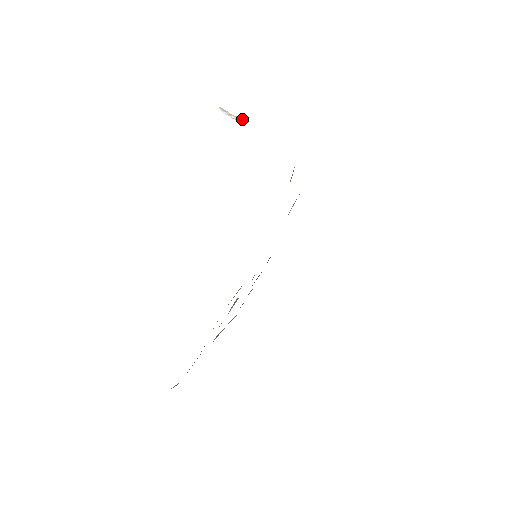
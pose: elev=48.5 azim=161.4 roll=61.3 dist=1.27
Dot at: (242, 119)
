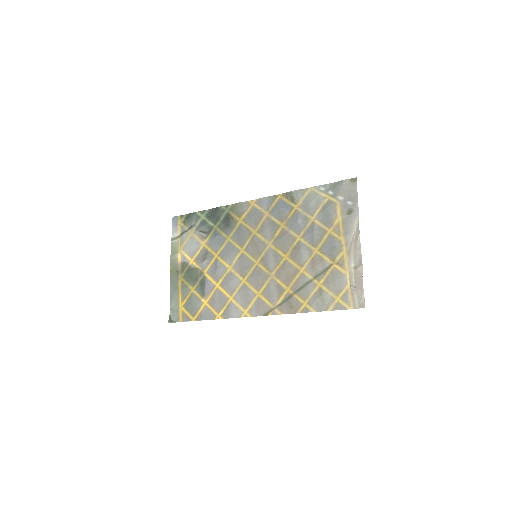
Dot at: occluded
